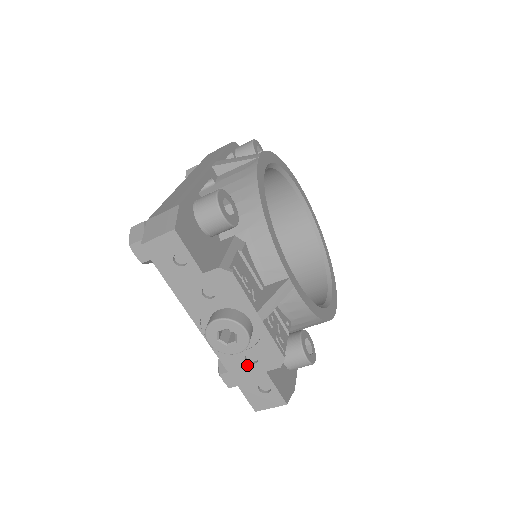
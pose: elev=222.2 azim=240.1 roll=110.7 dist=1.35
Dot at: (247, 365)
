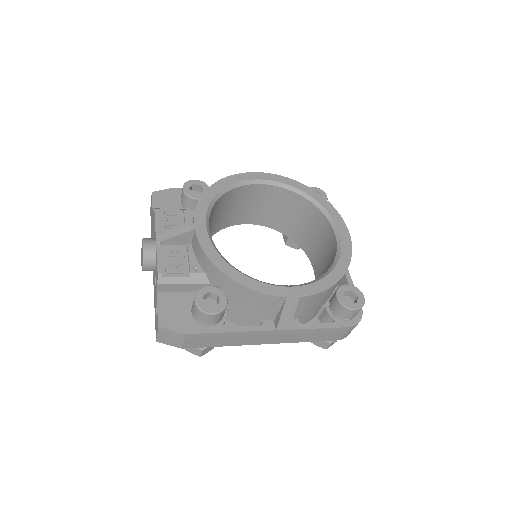
Dot at: (155, 289)
